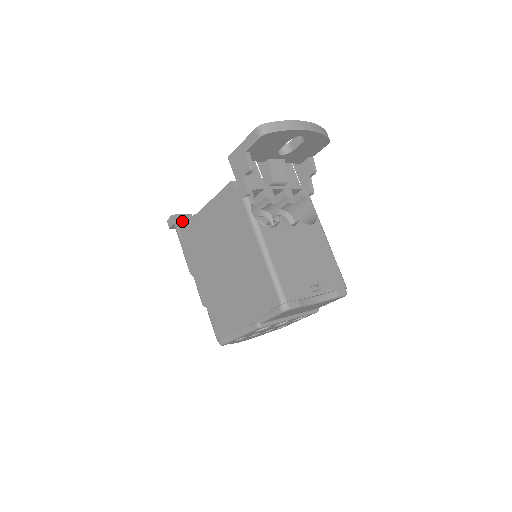
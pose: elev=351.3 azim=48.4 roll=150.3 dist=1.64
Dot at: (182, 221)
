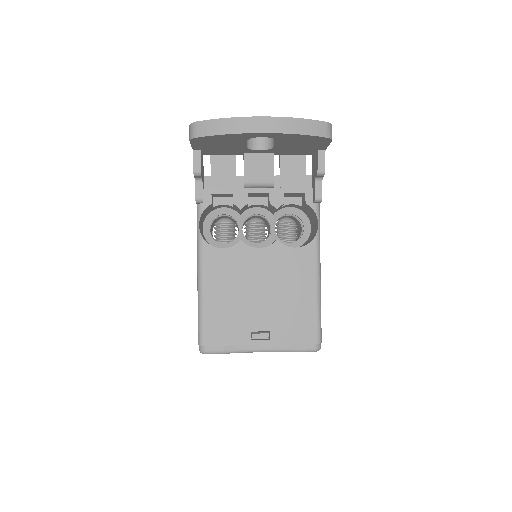
Dot at: occluded
